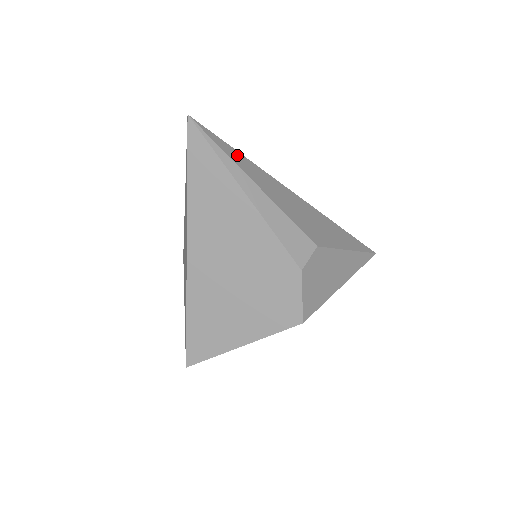
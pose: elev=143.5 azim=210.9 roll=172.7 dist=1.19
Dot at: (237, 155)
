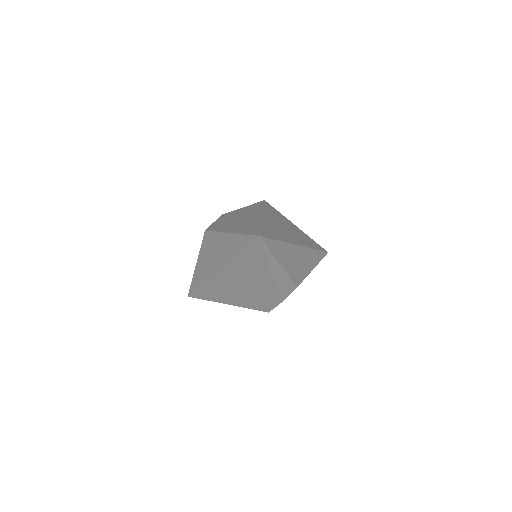
Dot at: (277, 246)
